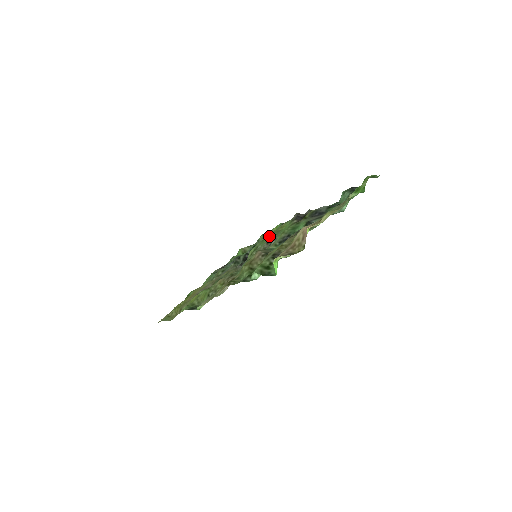
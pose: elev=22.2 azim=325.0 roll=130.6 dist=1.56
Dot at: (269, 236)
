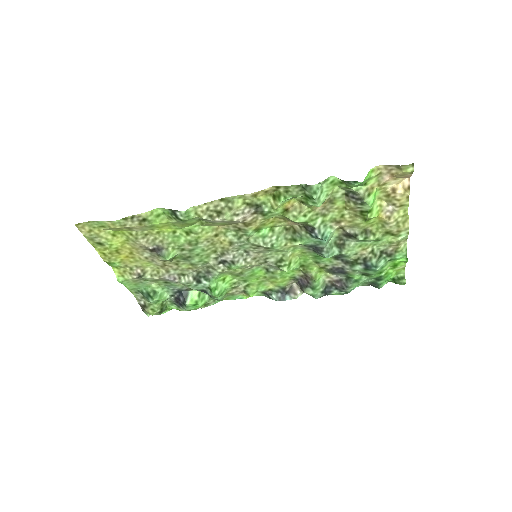
Dot at: (261, 273)
